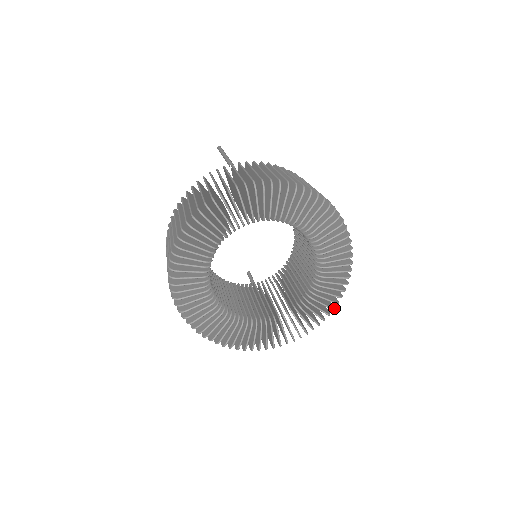
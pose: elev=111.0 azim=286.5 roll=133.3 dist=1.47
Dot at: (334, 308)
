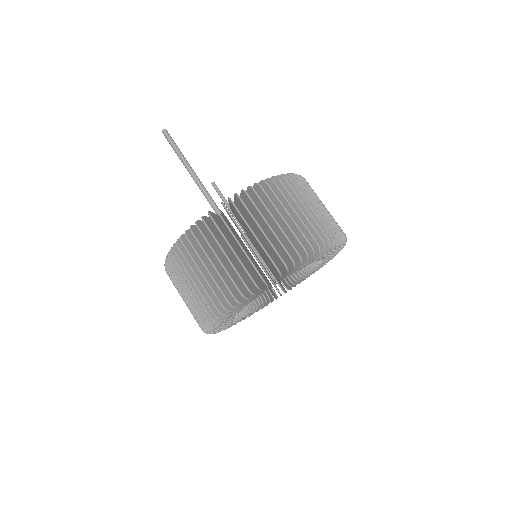
Dot at: occluded
